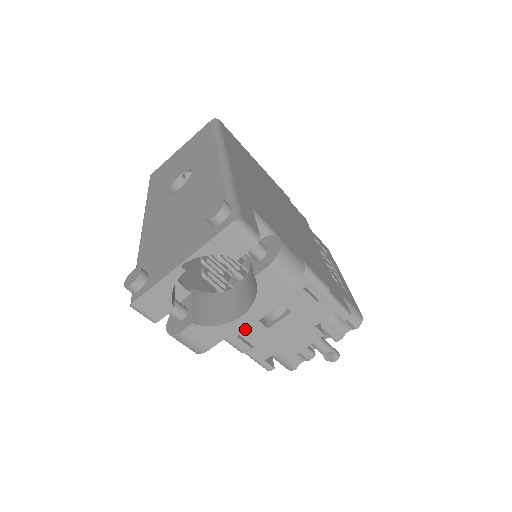
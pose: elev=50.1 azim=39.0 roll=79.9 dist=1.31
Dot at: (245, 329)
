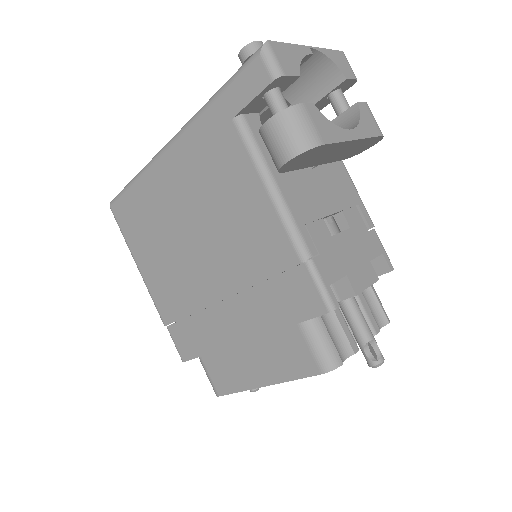
Dot at: (312, 221)
